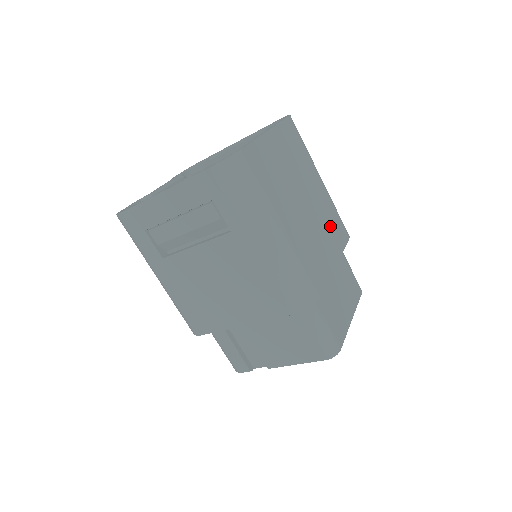
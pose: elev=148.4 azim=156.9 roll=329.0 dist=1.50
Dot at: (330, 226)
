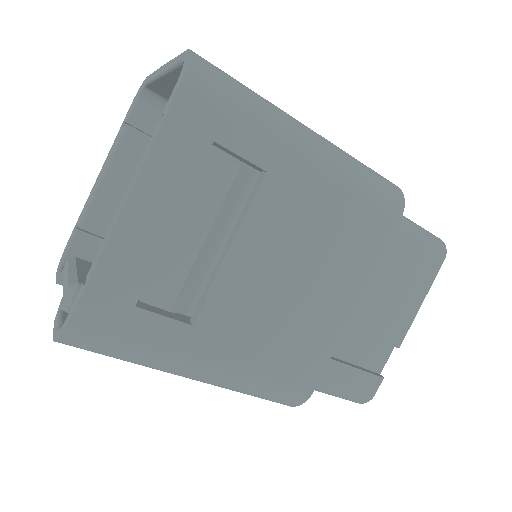
Dot at: occluded
